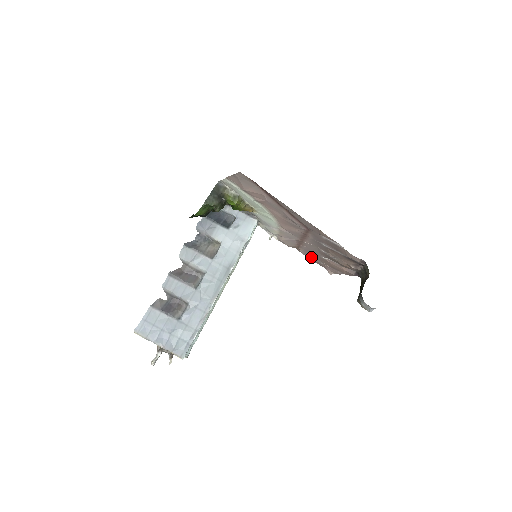
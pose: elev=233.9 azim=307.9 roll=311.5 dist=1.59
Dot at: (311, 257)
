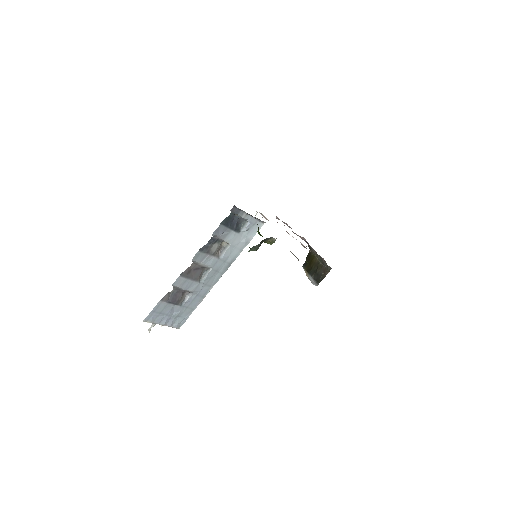
Dot at: occluded
